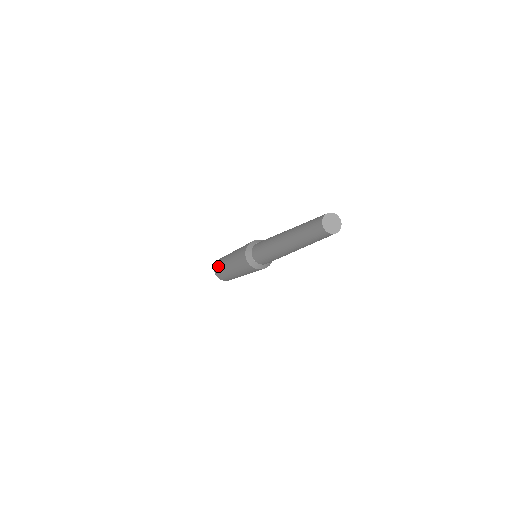
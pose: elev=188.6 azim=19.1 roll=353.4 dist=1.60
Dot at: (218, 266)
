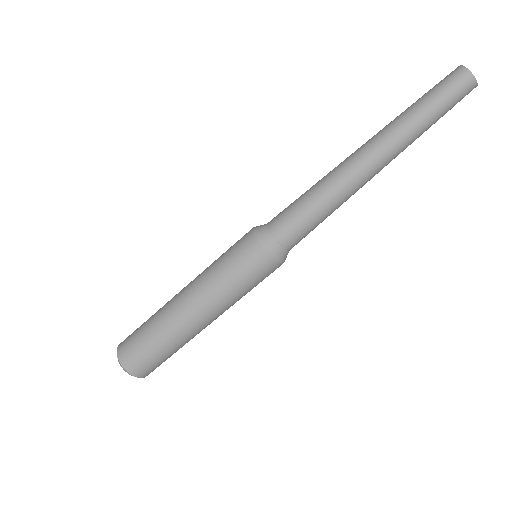
Dot at: (141, 344)
